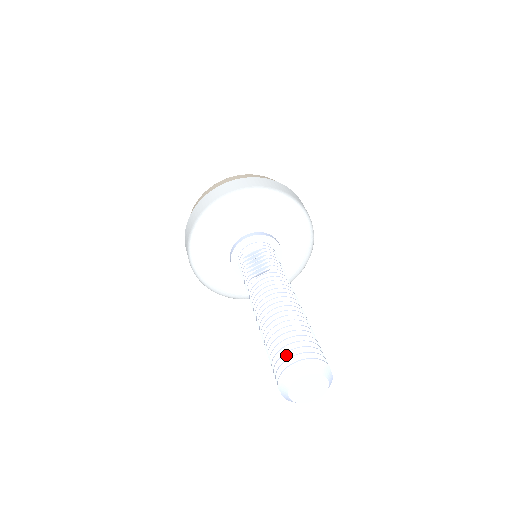
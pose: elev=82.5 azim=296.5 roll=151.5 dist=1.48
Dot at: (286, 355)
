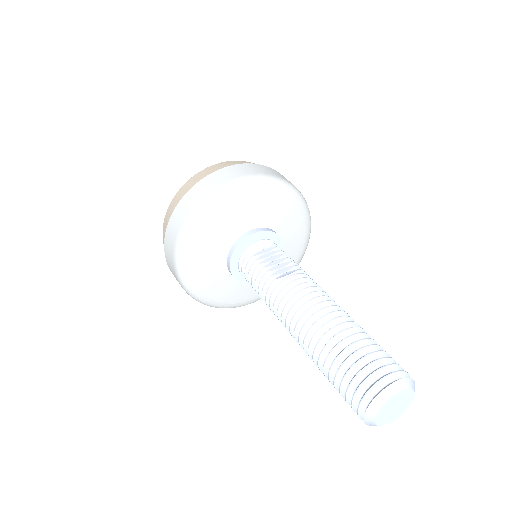
Dot at: (369, 367)
